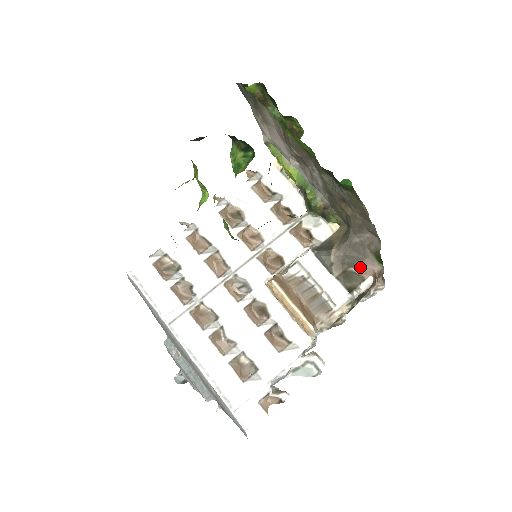
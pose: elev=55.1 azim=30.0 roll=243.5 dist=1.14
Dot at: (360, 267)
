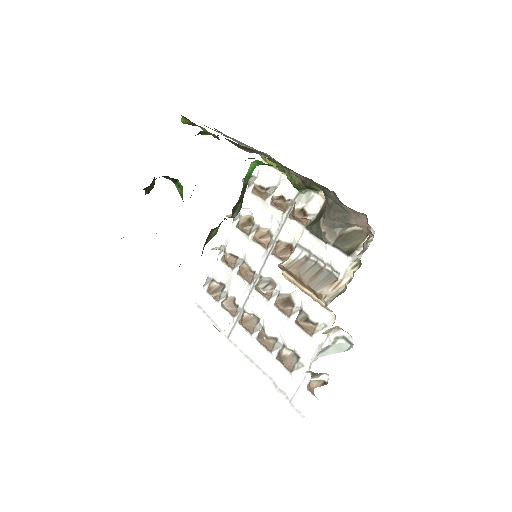
Dot at: (355, 224)
